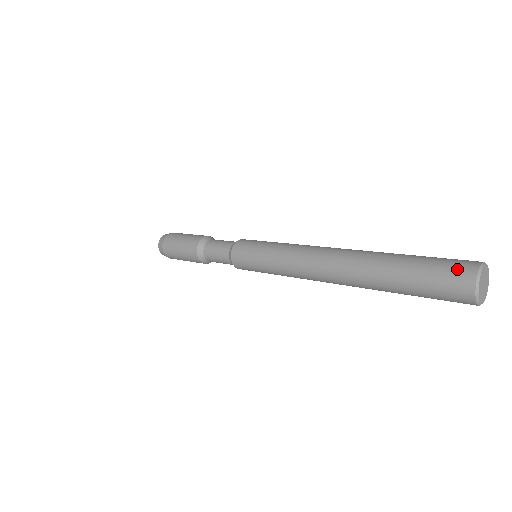
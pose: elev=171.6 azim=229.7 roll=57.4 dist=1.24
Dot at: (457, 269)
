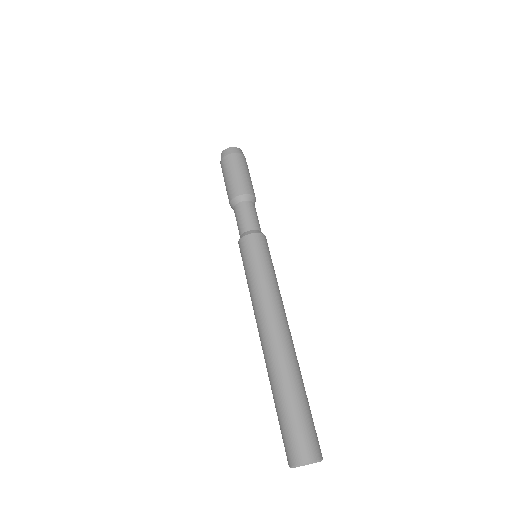
Dot at: (285, 451)
